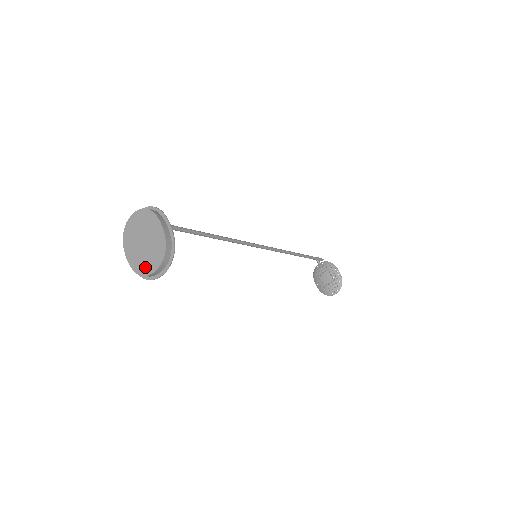
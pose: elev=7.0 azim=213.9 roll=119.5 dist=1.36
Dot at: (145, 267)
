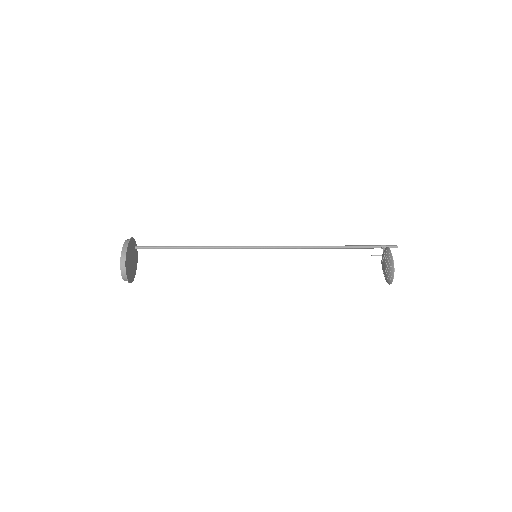
Dot at: occluded
